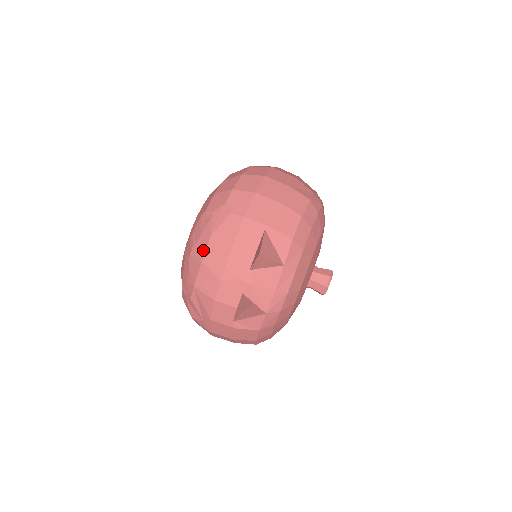
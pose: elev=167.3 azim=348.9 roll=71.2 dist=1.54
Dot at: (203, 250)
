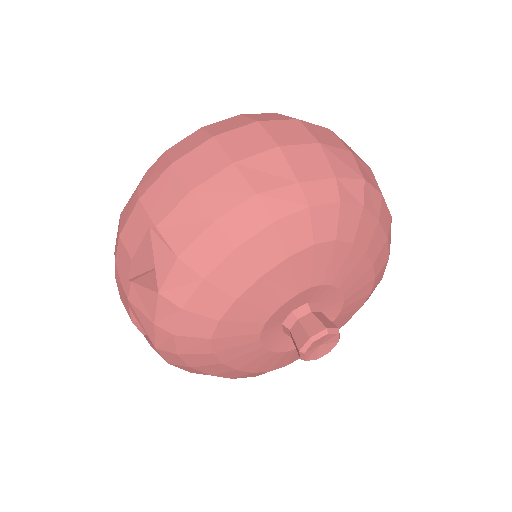
Dot at: occluded
